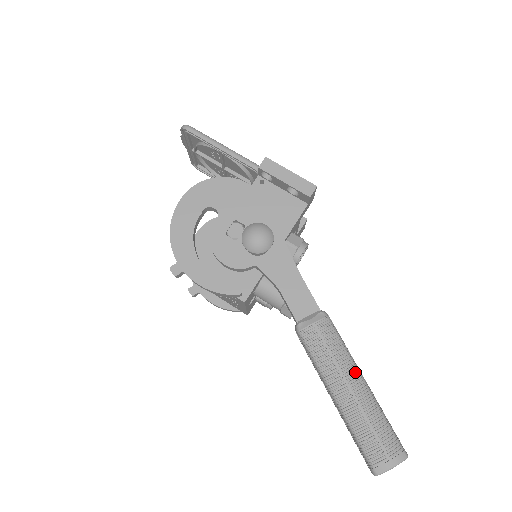
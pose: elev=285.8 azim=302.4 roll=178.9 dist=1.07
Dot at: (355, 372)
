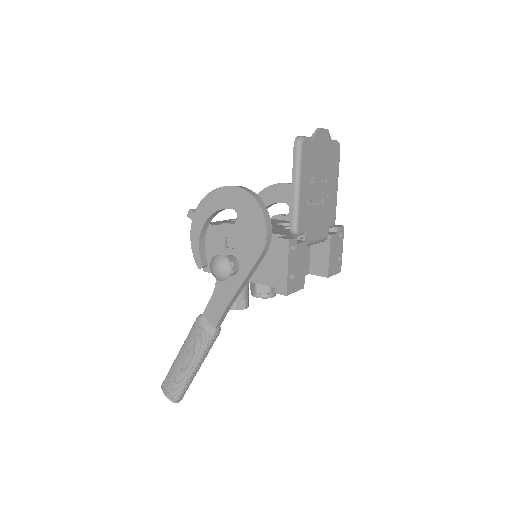
Dot at: (194, 363)
